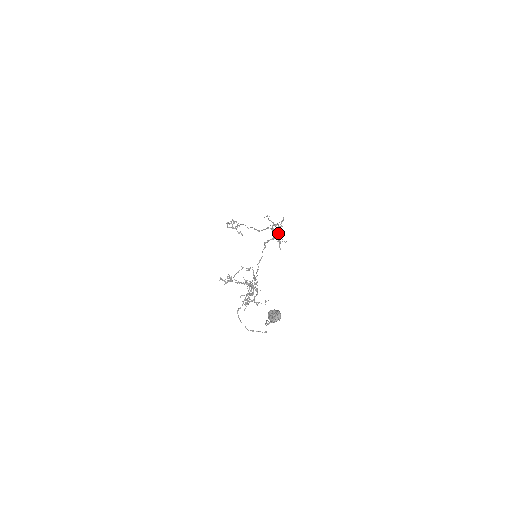
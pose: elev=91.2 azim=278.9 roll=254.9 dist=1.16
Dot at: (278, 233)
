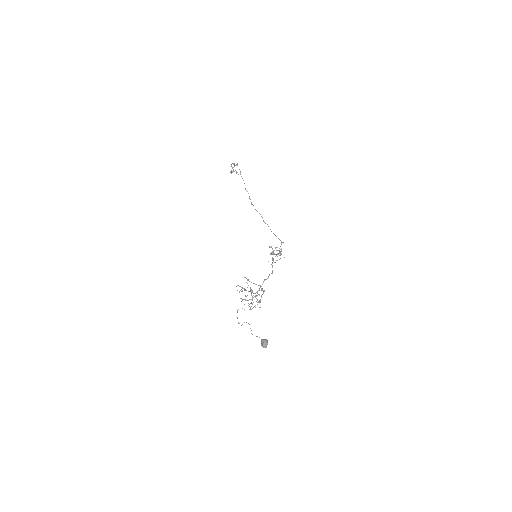
Dot at: (276, 254)
